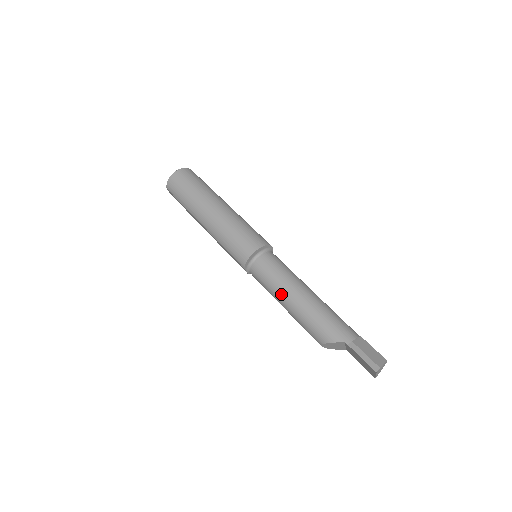
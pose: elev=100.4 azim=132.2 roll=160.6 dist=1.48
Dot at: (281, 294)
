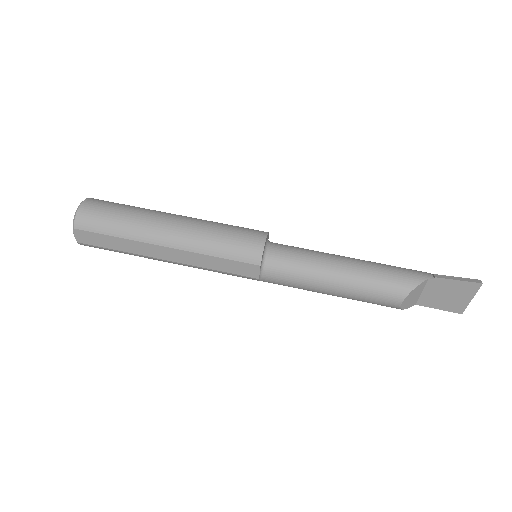
Dot at: (325, 270)
